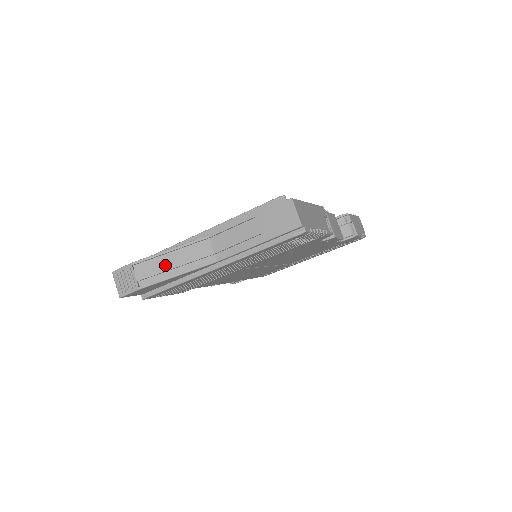
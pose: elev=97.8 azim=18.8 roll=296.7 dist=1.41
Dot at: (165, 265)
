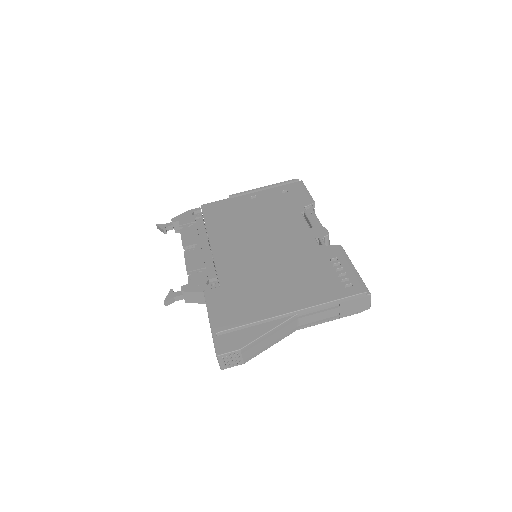
Dot at: (265, 343)
